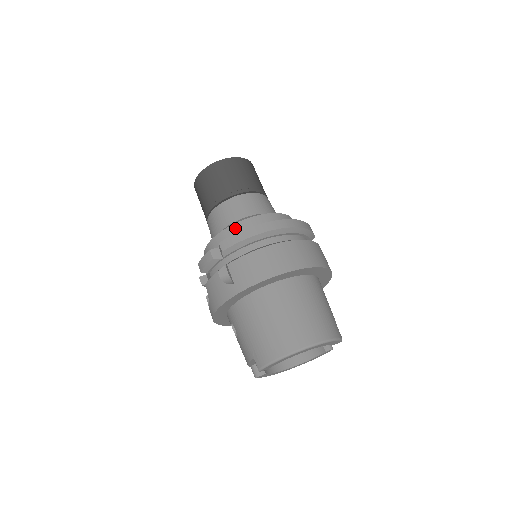
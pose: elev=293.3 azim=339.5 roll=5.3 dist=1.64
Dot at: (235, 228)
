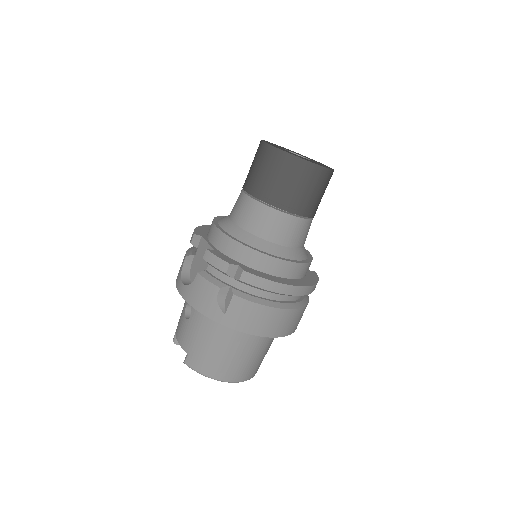
Dot at: (267, 260)
